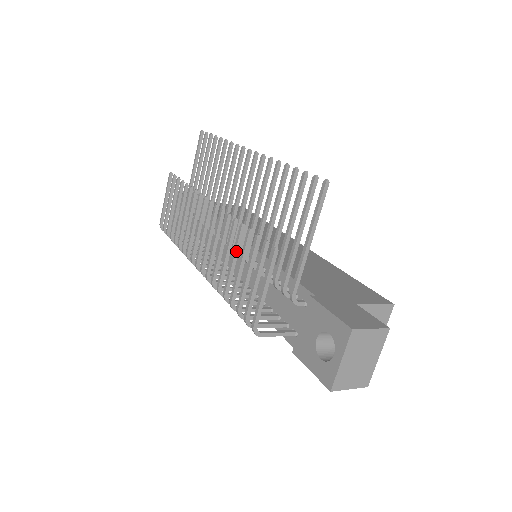
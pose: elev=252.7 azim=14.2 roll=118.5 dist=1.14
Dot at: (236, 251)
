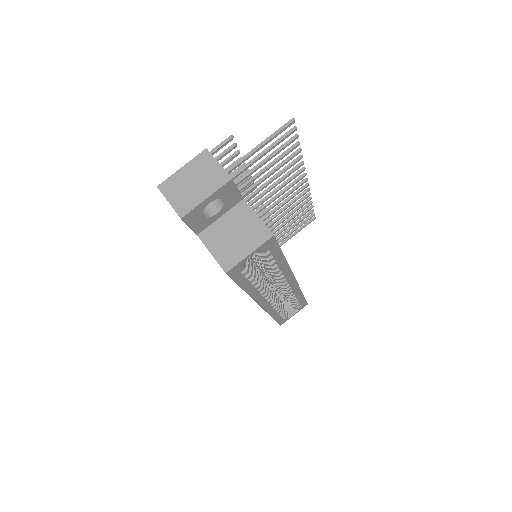
Dot at: occluded
